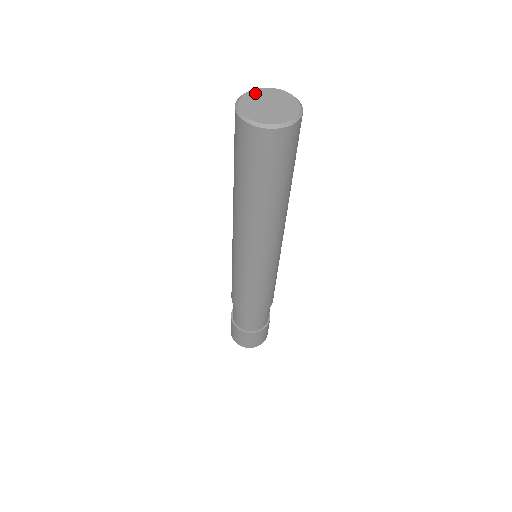
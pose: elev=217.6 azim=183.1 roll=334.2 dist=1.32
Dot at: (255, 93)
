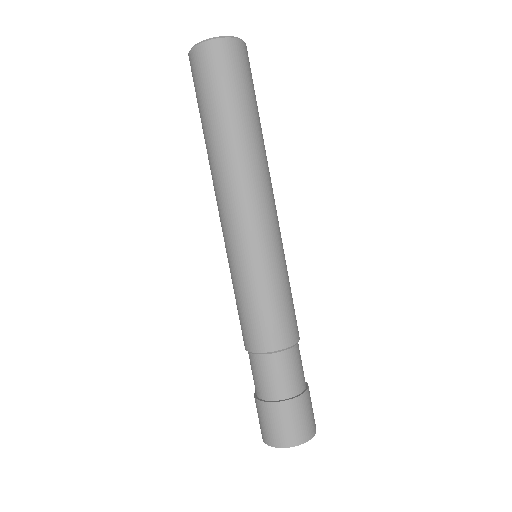
Dot at: occluded
